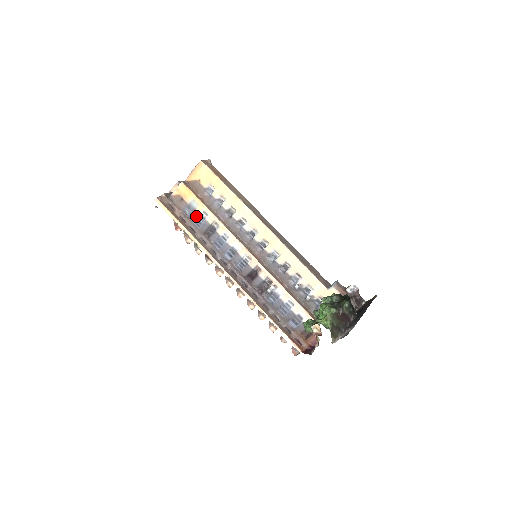
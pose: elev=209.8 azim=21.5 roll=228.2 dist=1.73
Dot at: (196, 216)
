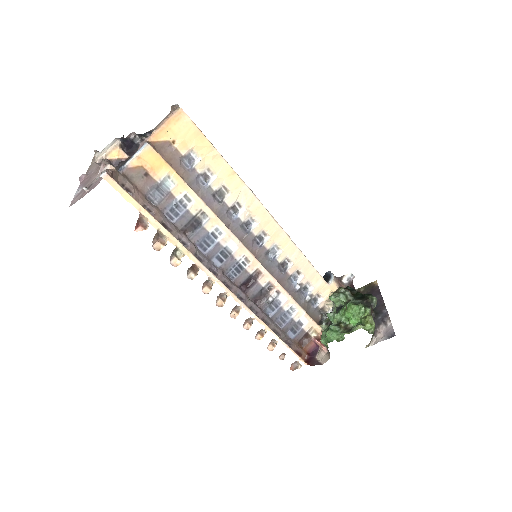
Dot at: (170, 203)
